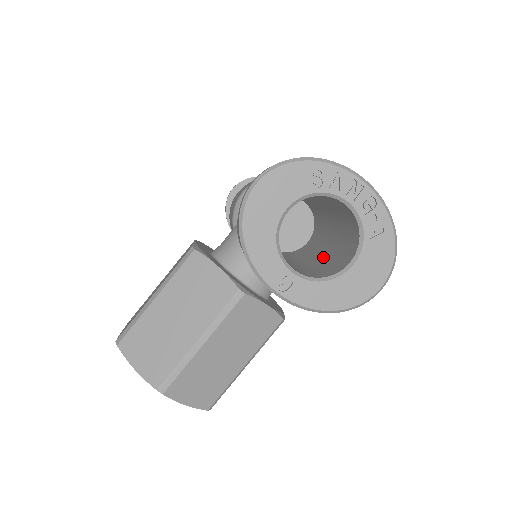
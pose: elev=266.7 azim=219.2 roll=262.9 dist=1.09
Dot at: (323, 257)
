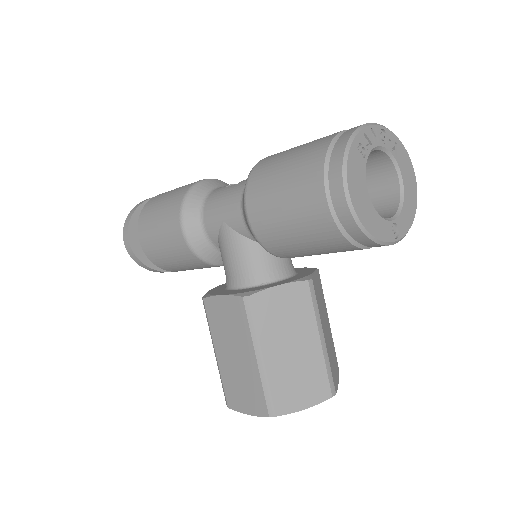
Dot at: occluded
